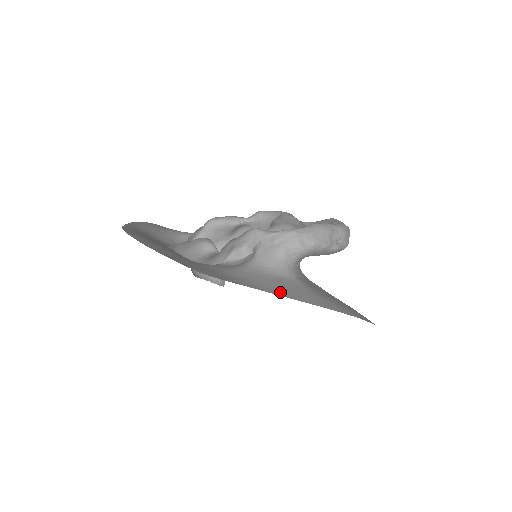
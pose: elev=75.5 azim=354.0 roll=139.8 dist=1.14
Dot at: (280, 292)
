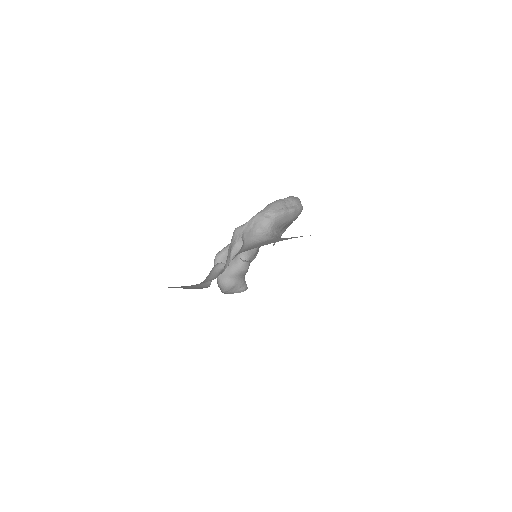
Dot at: occluded
